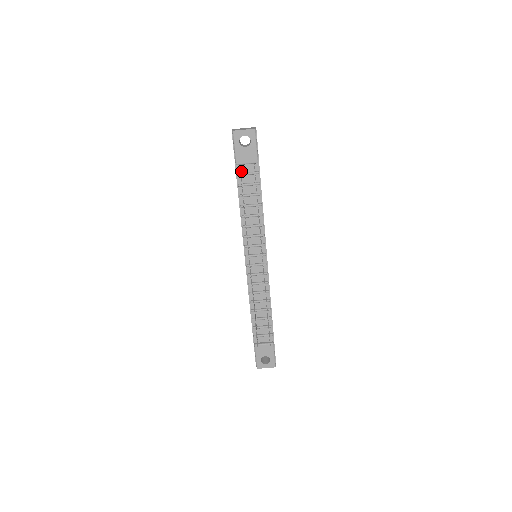
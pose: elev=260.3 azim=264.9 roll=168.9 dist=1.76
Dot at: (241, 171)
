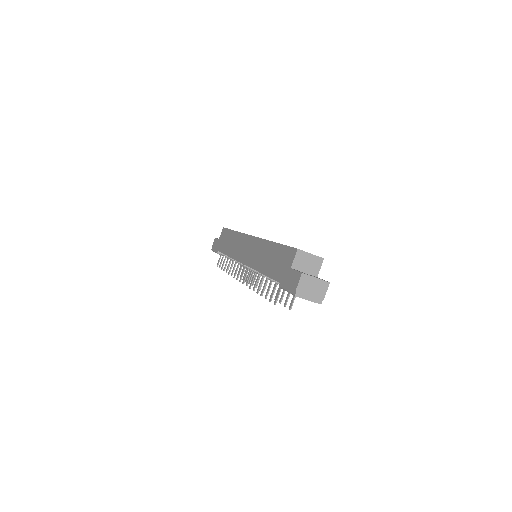
Dot at: occluded
